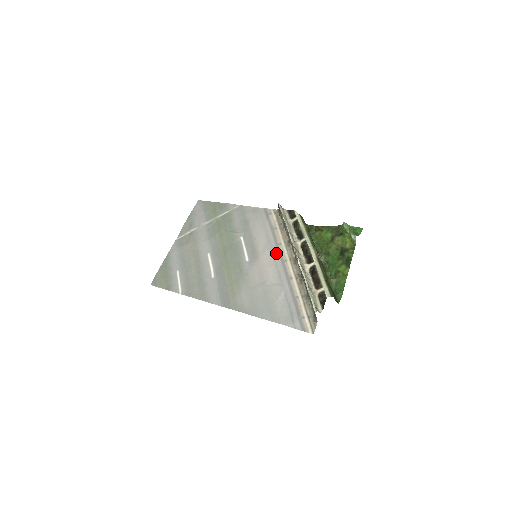
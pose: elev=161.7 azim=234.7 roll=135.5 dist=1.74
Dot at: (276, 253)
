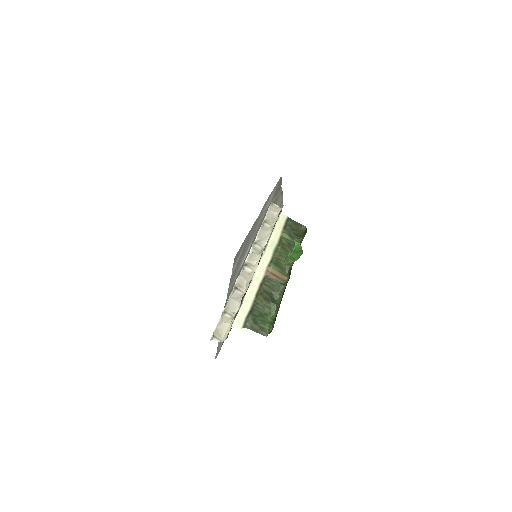
Dot at: occluded
